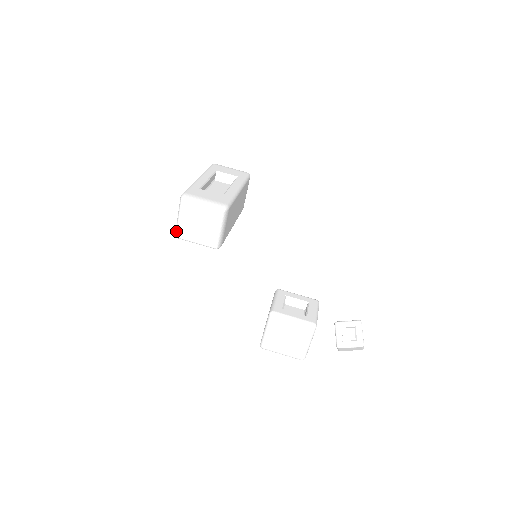
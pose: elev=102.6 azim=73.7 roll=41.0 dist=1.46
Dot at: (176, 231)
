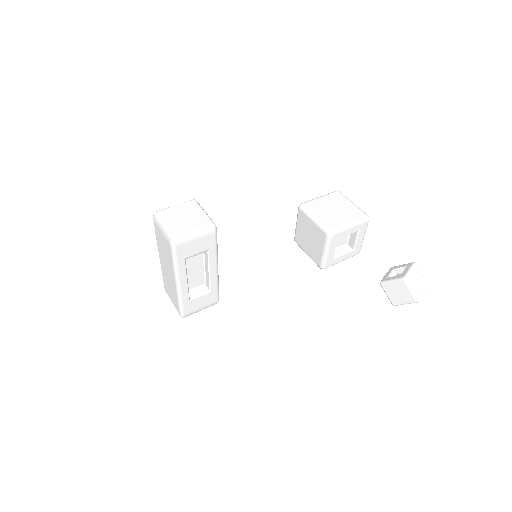
Dot at: (169, 234)
